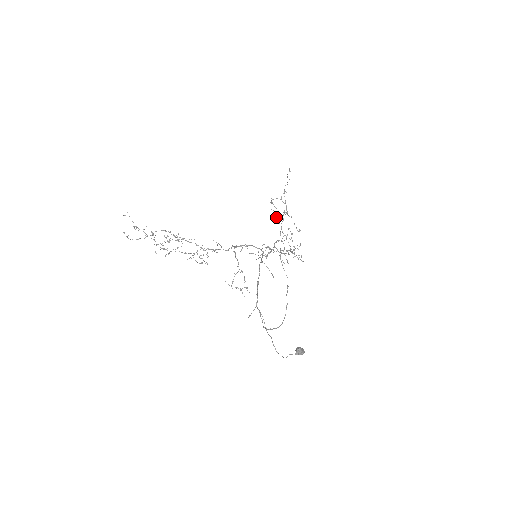
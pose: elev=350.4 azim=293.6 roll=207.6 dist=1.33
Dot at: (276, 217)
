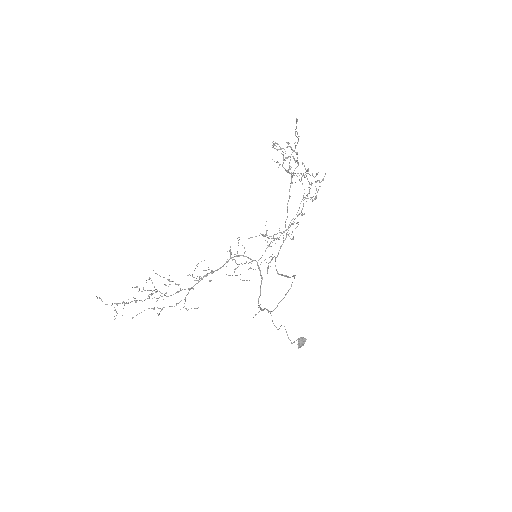
Dot at: (283, 158)
